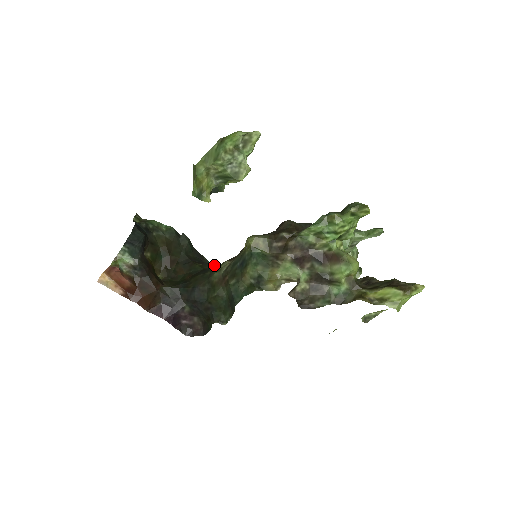
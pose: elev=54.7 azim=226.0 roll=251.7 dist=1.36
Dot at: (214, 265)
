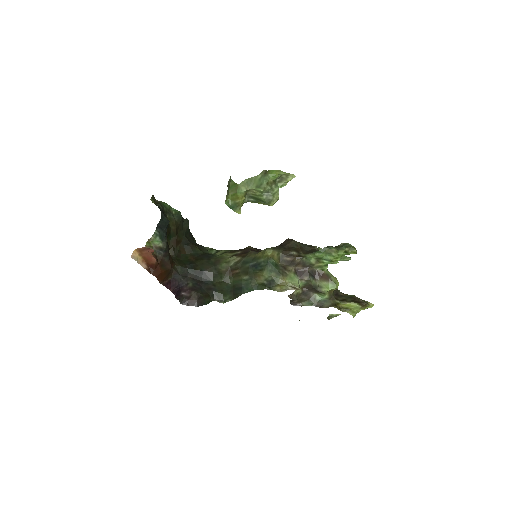
Dot at: (208, 249)
